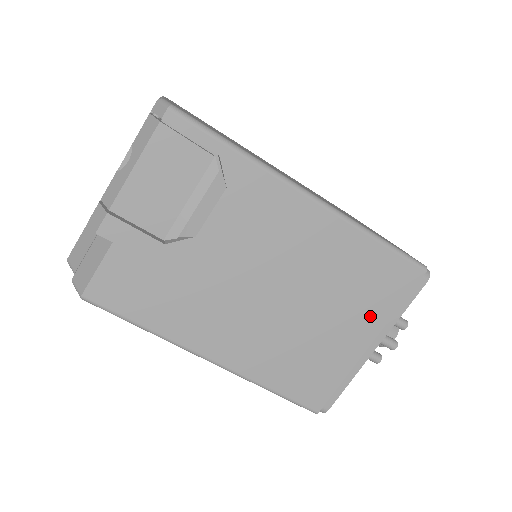
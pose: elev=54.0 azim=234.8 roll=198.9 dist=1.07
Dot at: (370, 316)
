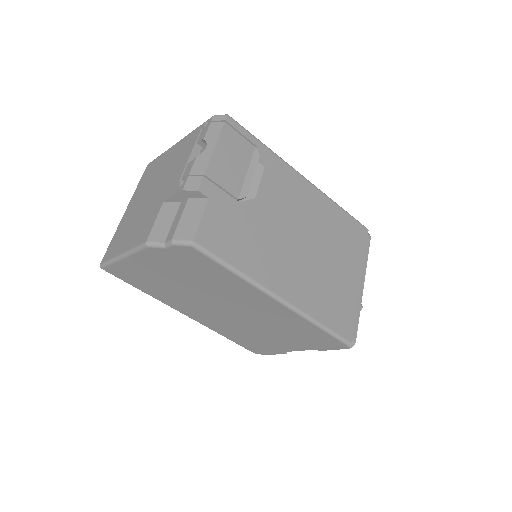
Dot at: (354, 261)
